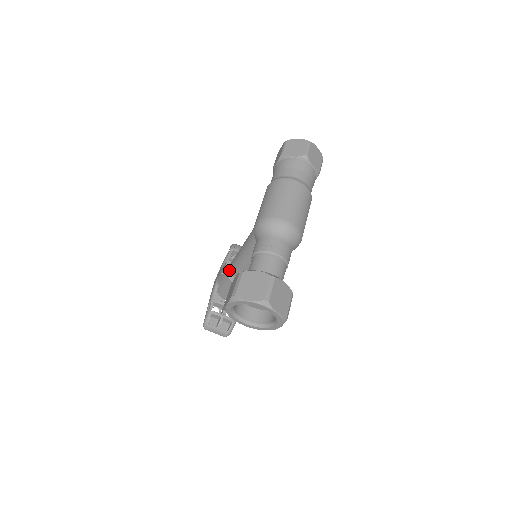
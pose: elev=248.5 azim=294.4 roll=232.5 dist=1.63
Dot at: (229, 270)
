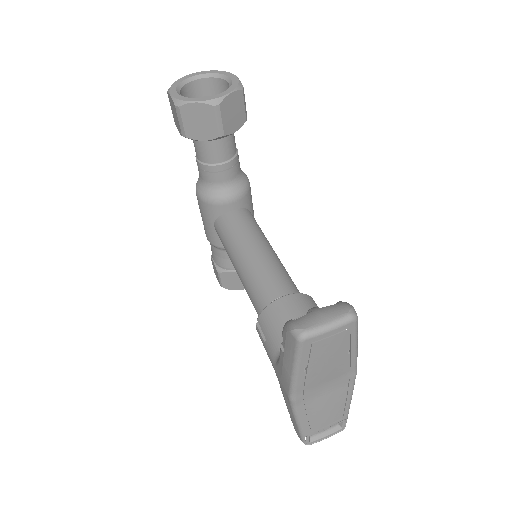
Dot at: occluded
